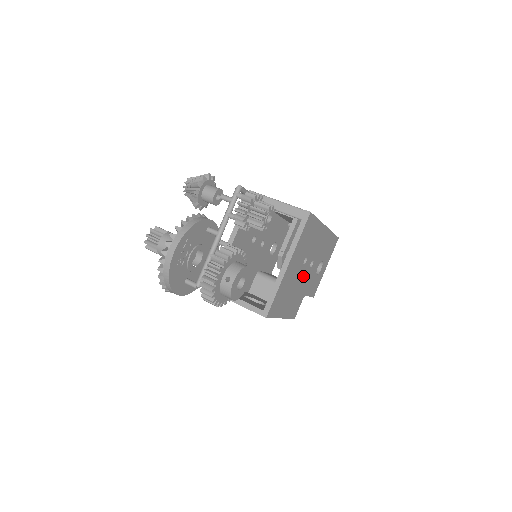
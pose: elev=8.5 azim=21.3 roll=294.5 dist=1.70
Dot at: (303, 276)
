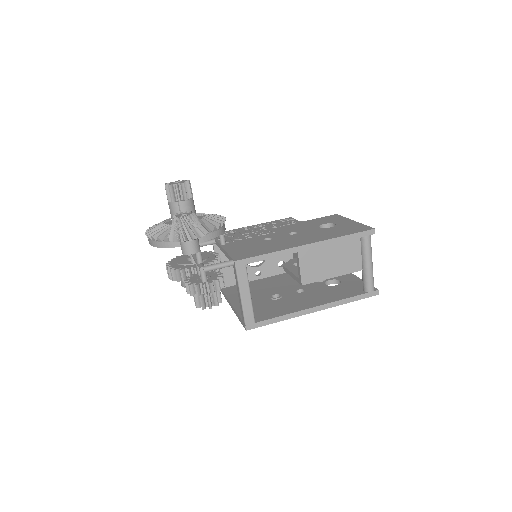
Dot at: occluded
